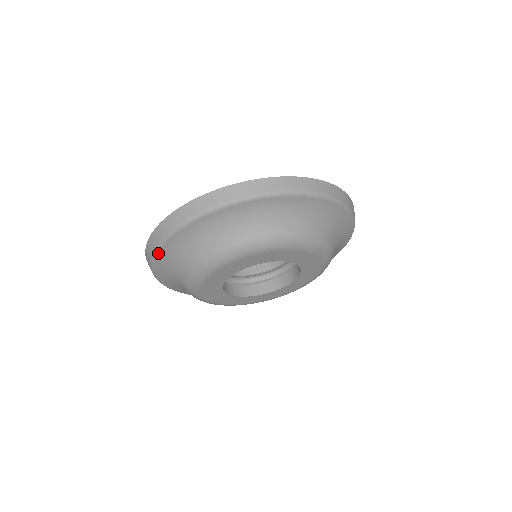
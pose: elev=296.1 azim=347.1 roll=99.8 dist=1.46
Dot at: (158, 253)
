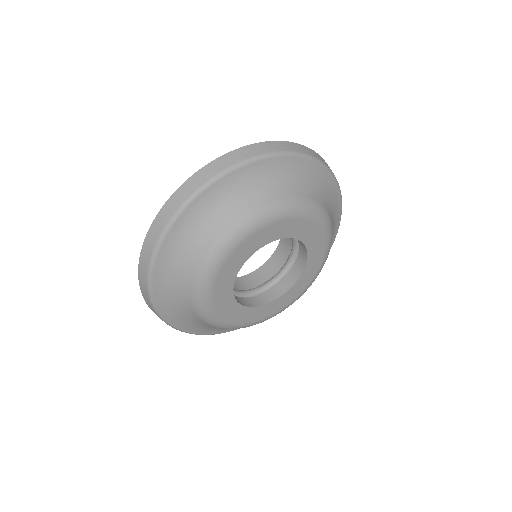
Dot at: (155, 302)
